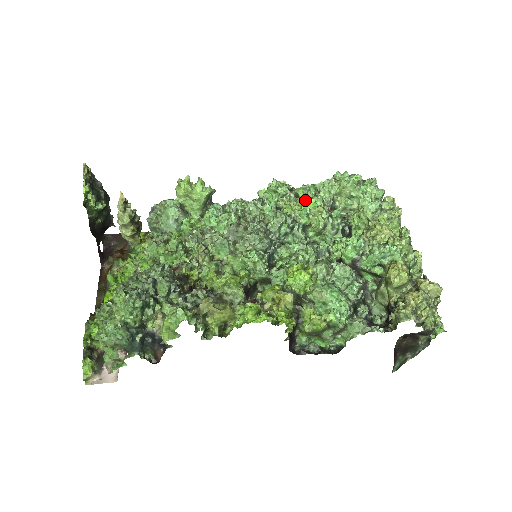
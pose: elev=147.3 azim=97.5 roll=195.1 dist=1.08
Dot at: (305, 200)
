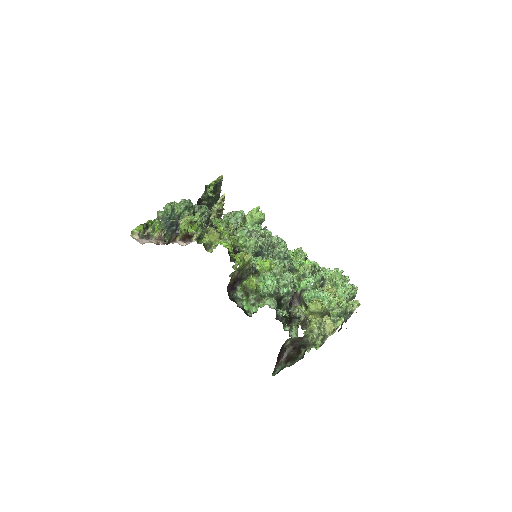
Dot at: (306, 260)
